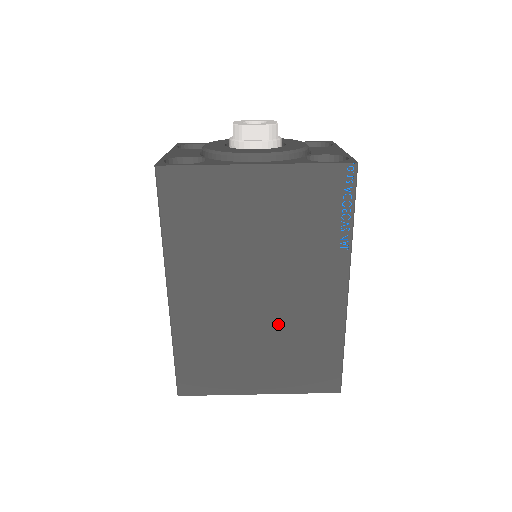
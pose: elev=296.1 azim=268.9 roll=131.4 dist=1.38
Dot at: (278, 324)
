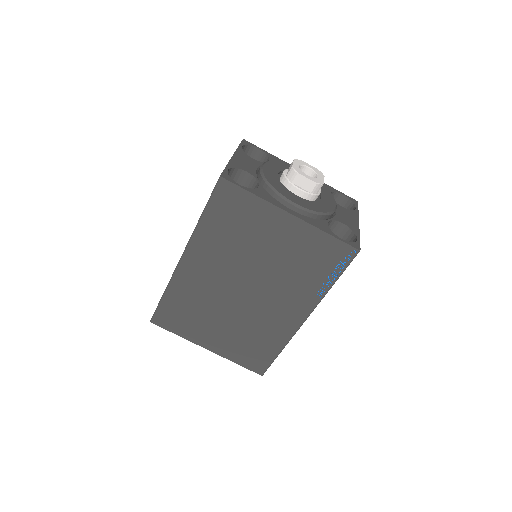
Dot at: (246, 316)
